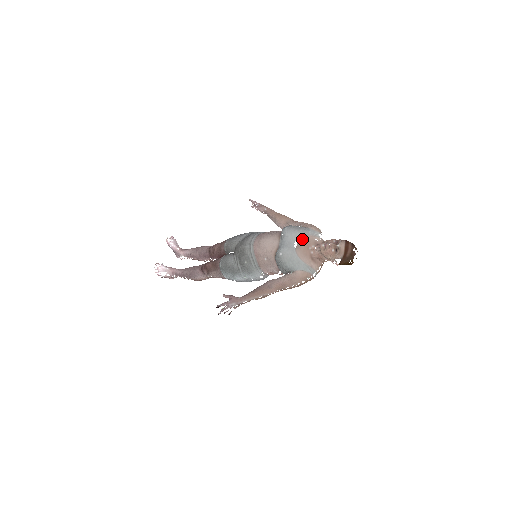
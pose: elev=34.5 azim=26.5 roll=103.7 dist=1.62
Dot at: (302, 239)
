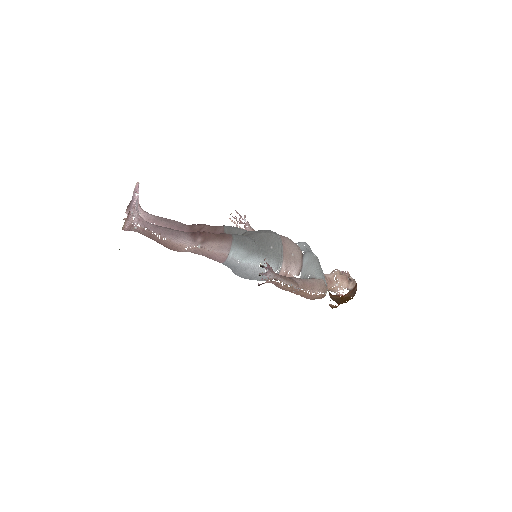
Dot at: occluded
